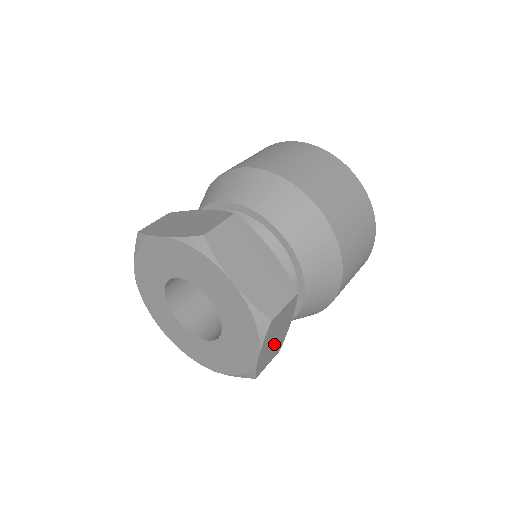
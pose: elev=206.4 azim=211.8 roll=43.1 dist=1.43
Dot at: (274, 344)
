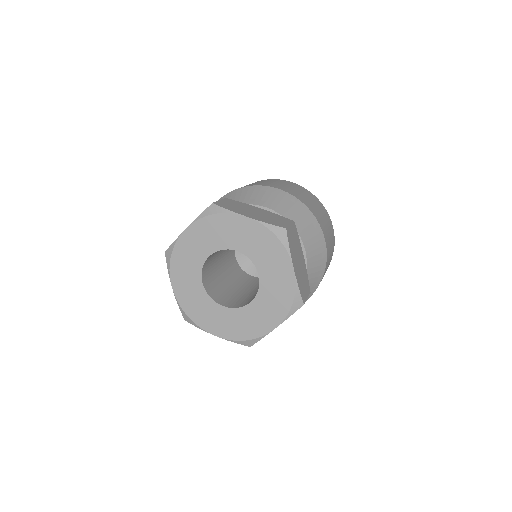
Dot at: occluded
